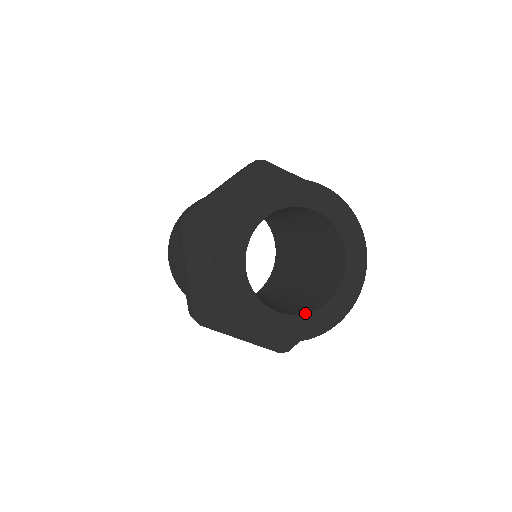
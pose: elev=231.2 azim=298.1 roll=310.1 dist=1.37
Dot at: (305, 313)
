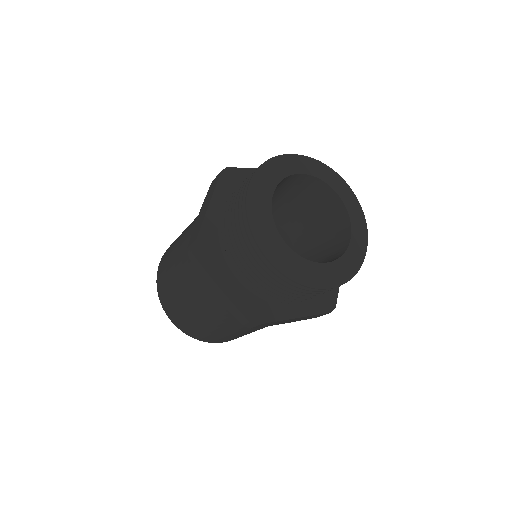
Dot at: occluded
